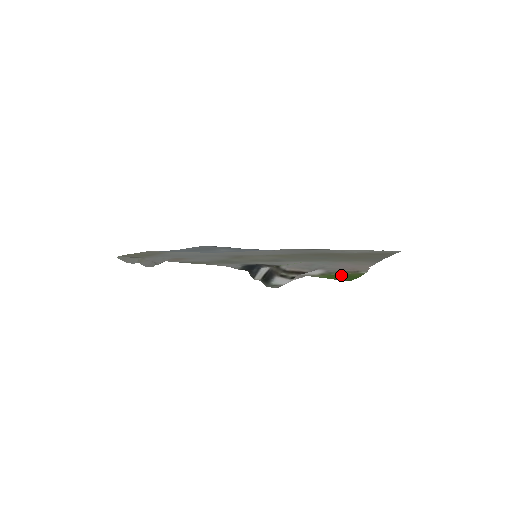
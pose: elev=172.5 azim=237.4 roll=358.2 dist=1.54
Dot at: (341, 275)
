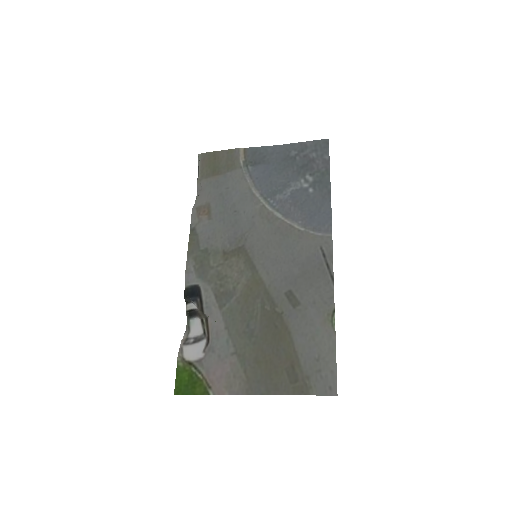
Dot at: (193, 379)
